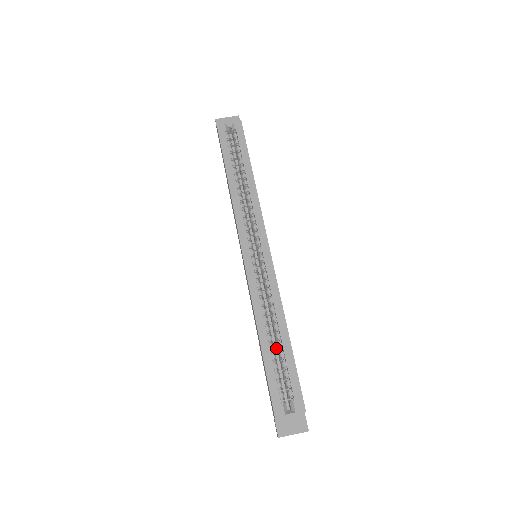
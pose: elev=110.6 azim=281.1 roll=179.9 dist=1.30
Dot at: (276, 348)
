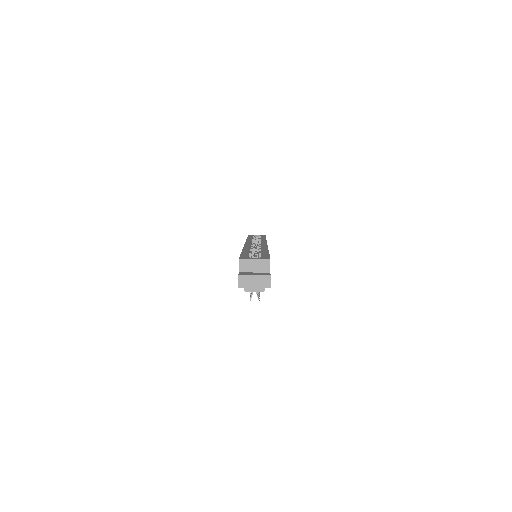
Dot at: occluded
